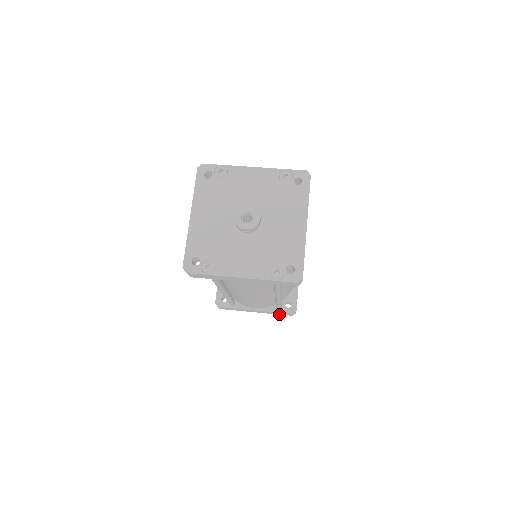
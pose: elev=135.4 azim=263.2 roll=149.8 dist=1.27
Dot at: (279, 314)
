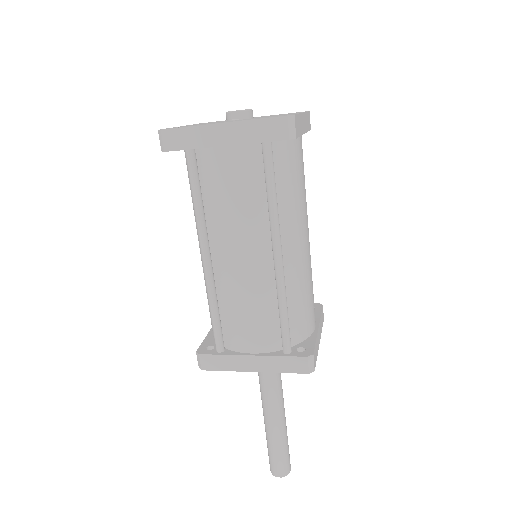
Dot at: (288, 371)
